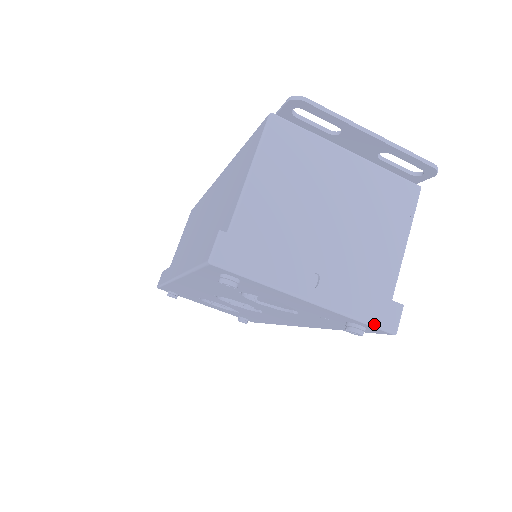
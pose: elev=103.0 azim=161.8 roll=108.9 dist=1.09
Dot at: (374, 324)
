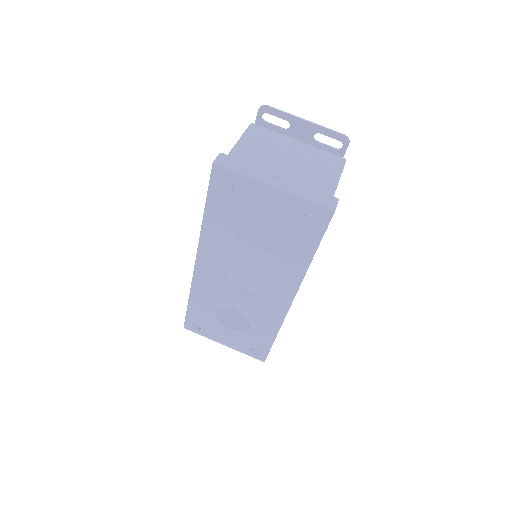
Dot at: (318, 203)
